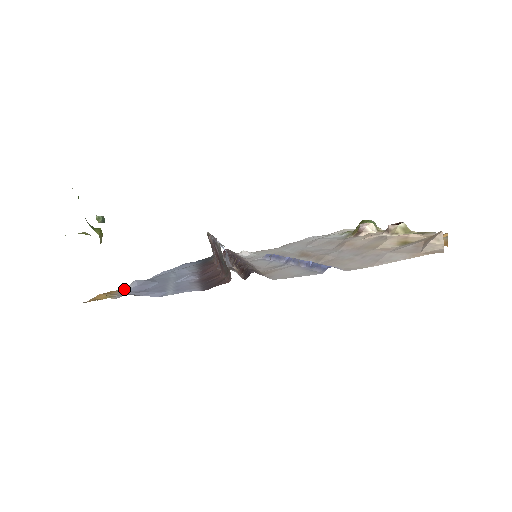
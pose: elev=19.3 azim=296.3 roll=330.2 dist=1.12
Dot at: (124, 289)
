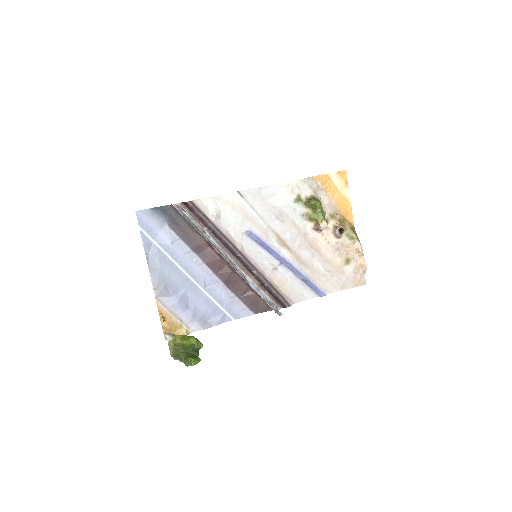
Dot at: (160, 301)
